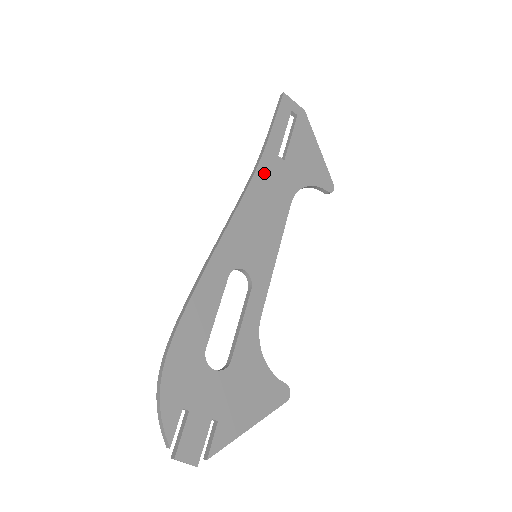
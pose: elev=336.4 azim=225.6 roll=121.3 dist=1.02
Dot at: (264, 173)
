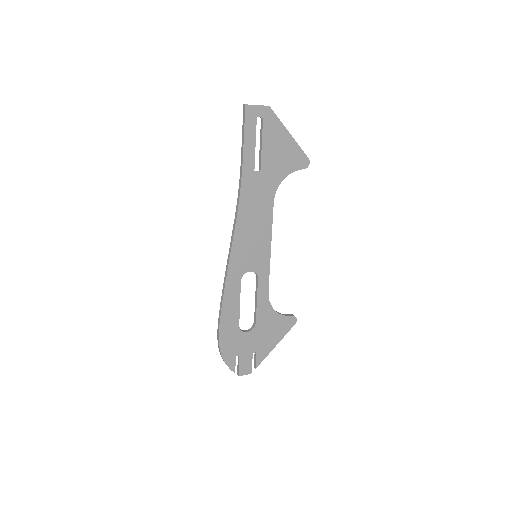
Dot at: (246, 195)
